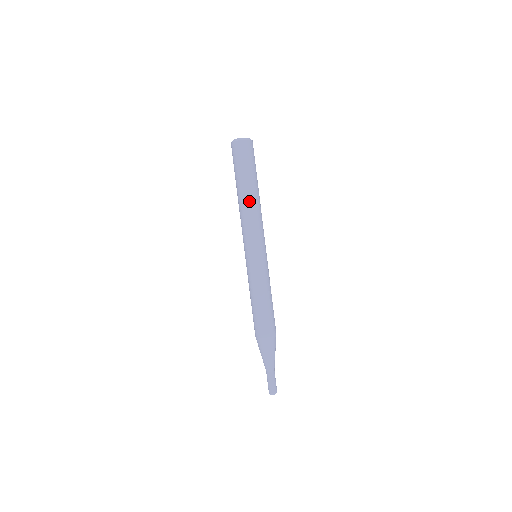
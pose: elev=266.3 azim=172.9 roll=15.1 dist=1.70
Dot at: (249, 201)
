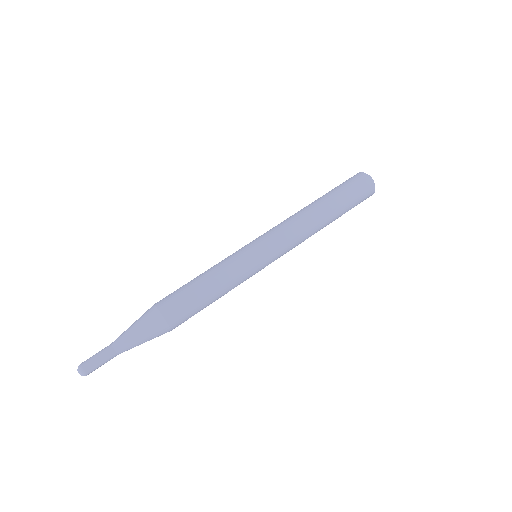
Dot at: (312, 210)
